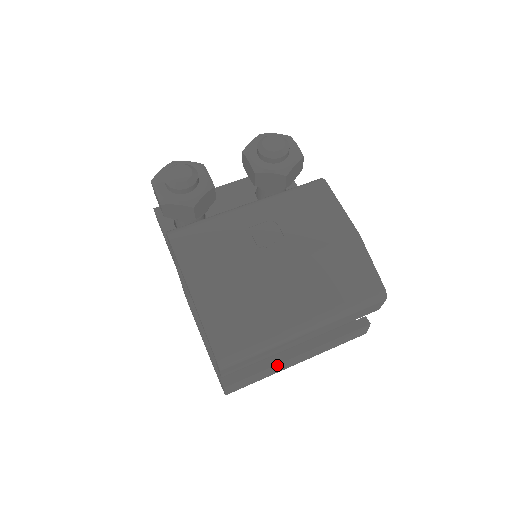
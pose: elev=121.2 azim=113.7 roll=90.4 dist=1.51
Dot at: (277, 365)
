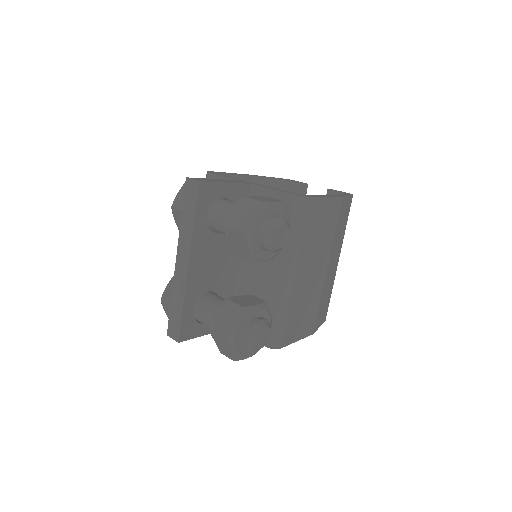
Dot at: occluded
